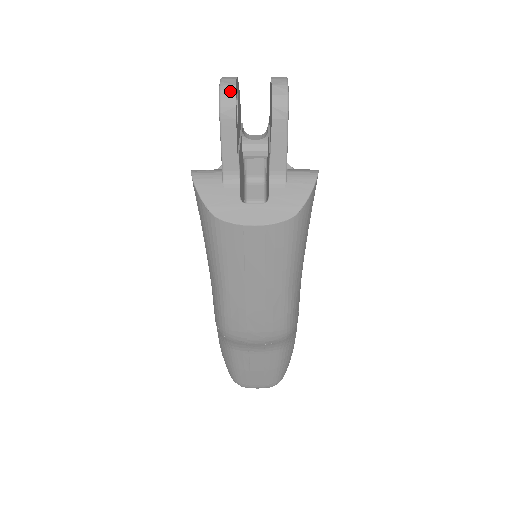
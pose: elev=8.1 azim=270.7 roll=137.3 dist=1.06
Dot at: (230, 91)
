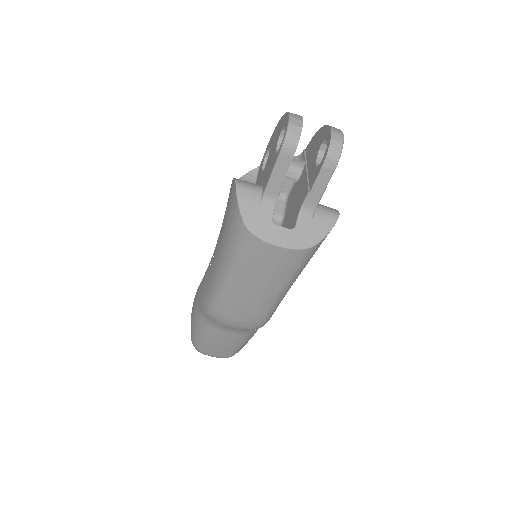
Dot at: (296, 132)
